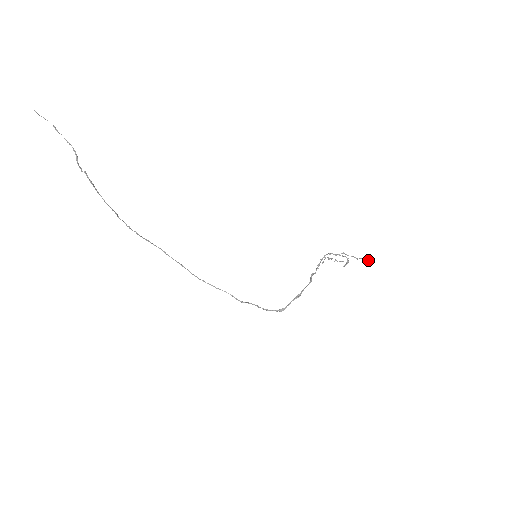
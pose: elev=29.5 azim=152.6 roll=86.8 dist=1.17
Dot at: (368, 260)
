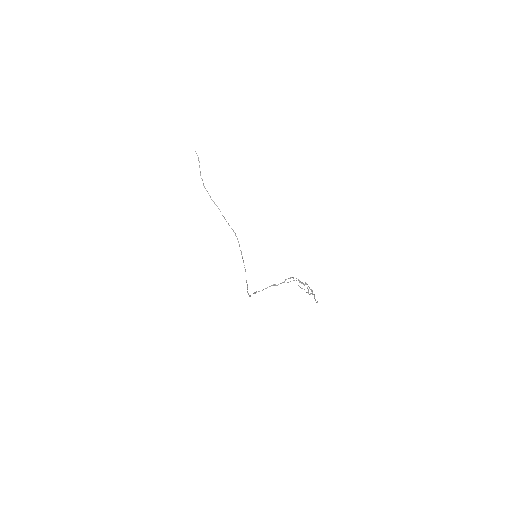
Dot at: occluded
